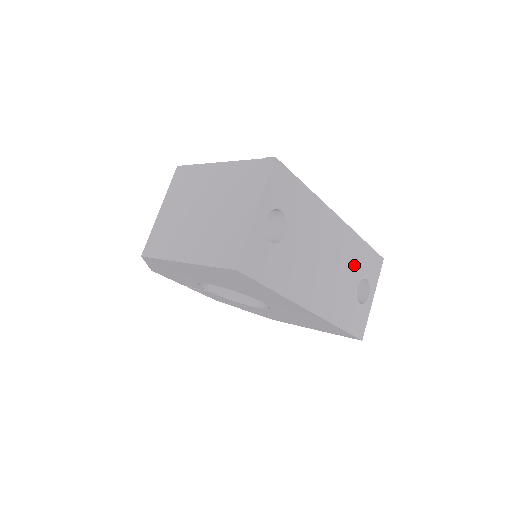
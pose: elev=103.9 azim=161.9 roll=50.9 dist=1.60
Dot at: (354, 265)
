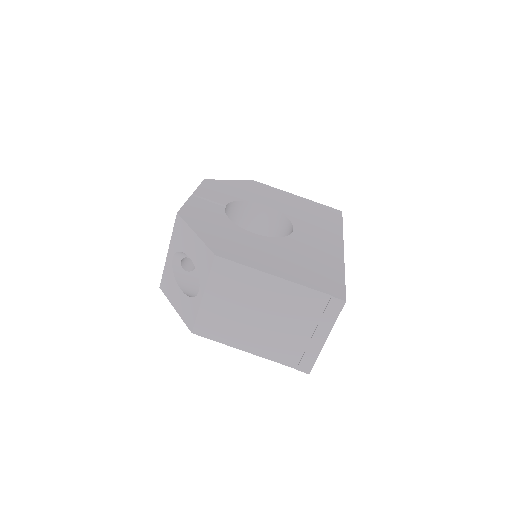
Dot at: occluded
